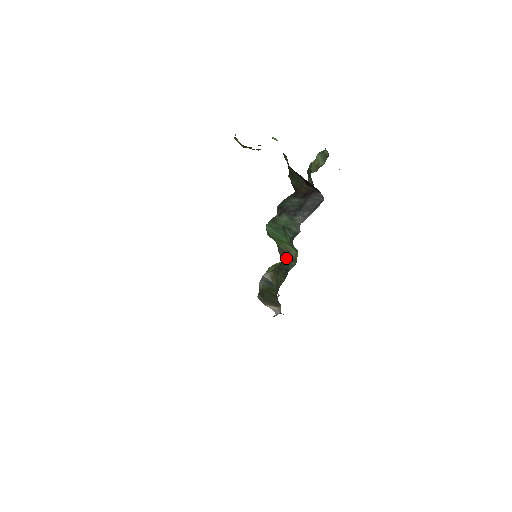
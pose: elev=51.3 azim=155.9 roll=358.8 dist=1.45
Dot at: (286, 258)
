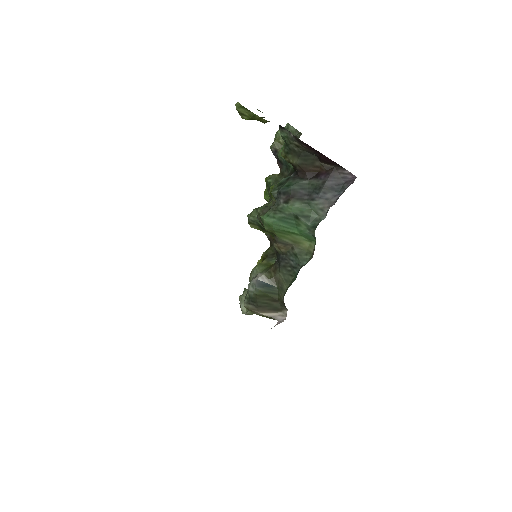
Dot at: (293, 252)
